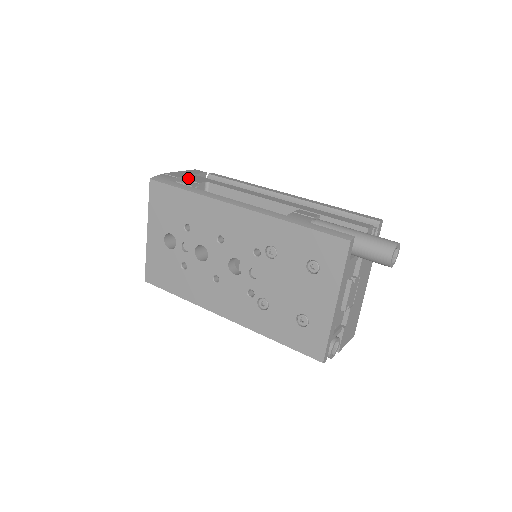
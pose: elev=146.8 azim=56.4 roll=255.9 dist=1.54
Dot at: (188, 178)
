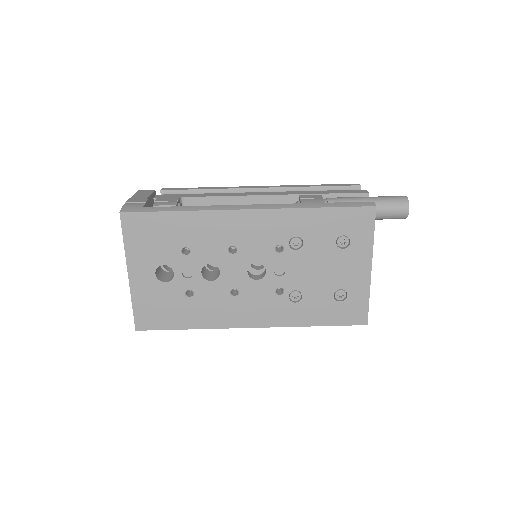
Dot at: (158, 199)
